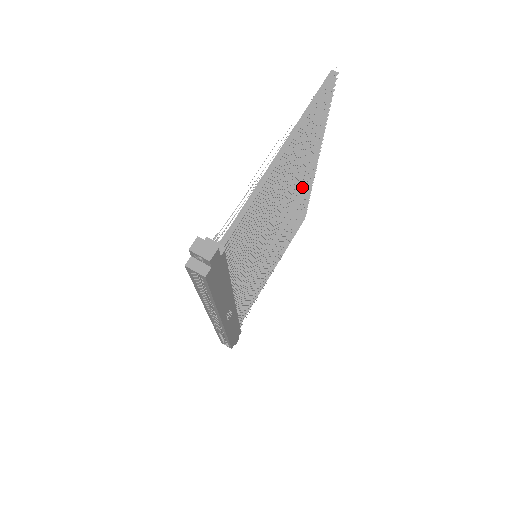
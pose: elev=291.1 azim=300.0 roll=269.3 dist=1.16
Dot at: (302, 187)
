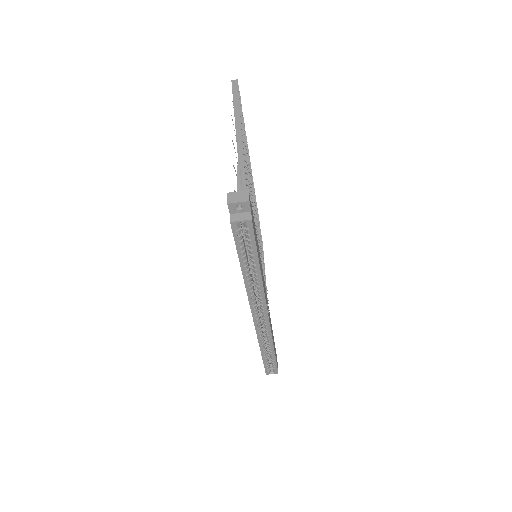
Dot at: occluded
